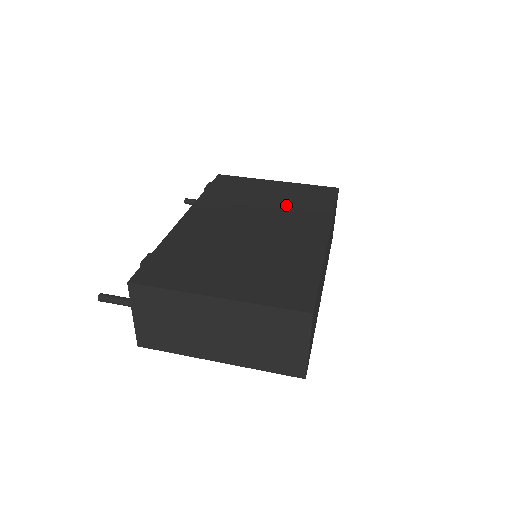
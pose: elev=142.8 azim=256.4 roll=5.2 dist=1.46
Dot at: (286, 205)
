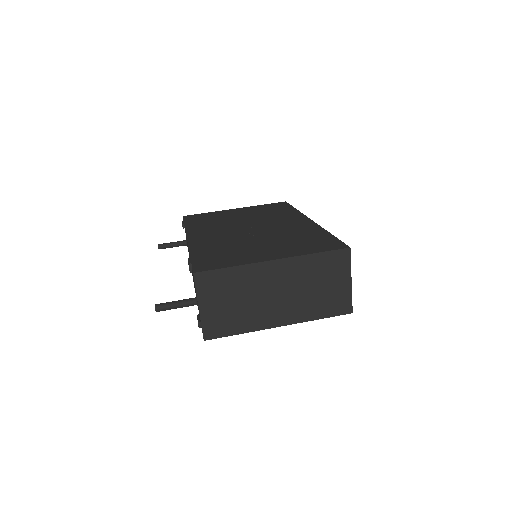
Dot at: (260, 216)
